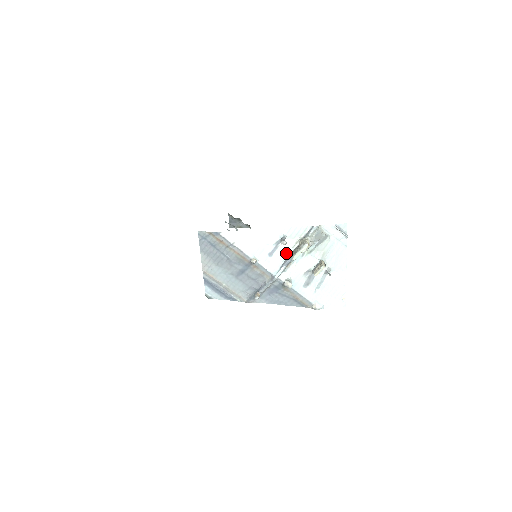
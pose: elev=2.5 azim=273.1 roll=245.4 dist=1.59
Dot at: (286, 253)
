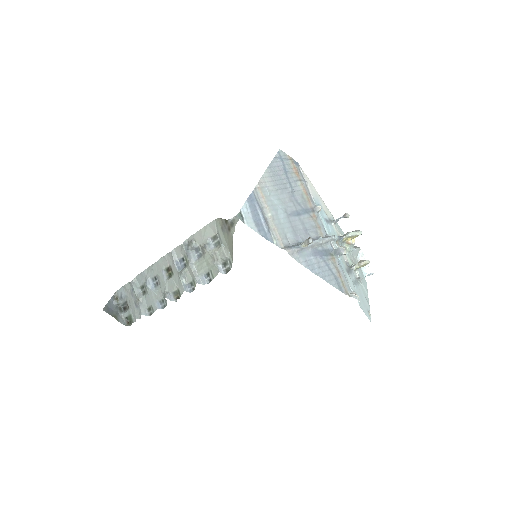
Dot at: (335, 233)
